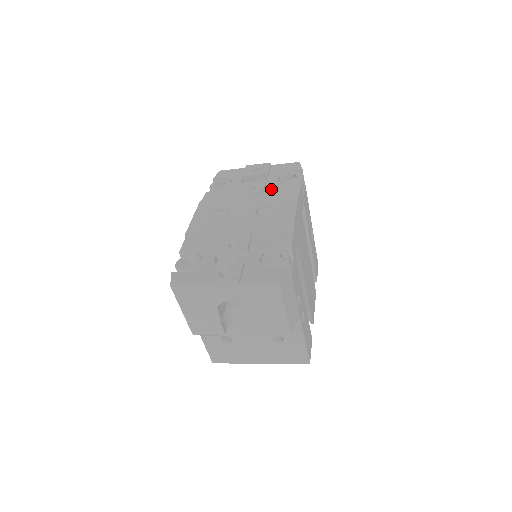
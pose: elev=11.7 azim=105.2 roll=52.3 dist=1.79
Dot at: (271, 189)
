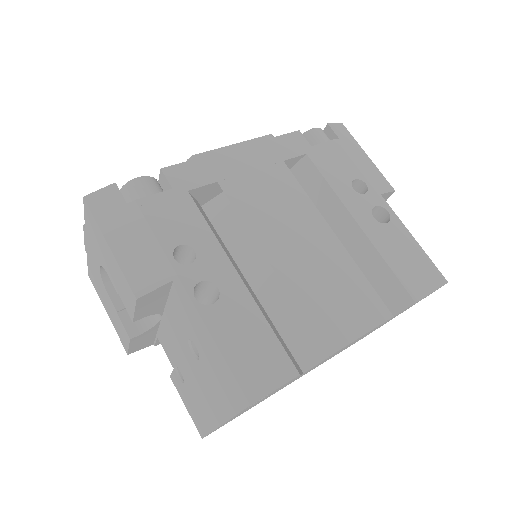
Dot at: occluded
